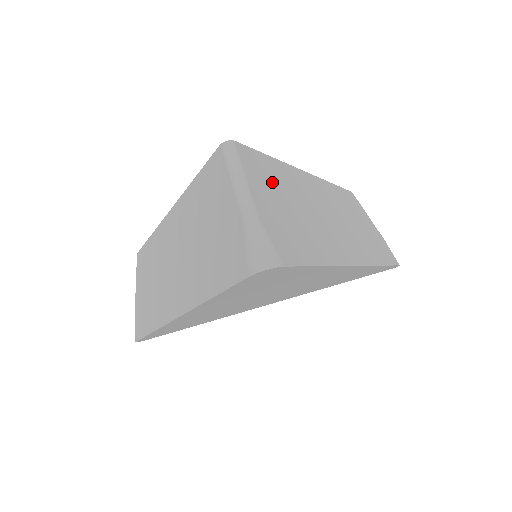
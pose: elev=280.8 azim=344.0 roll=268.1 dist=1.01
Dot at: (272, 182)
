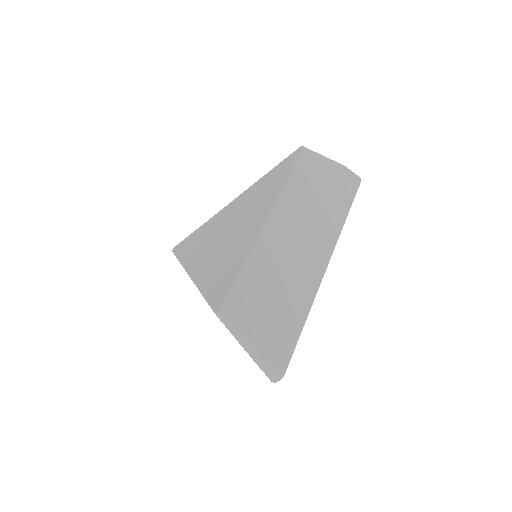
Dot at: (253, 301)
